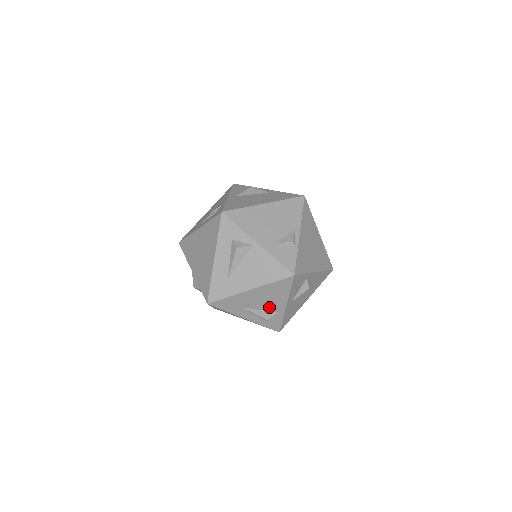
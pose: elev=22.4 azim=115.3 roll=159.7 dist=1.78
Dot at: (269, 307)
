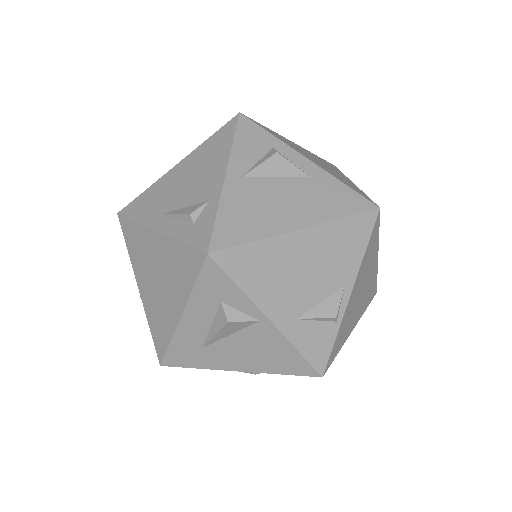
Dot at: occluded
